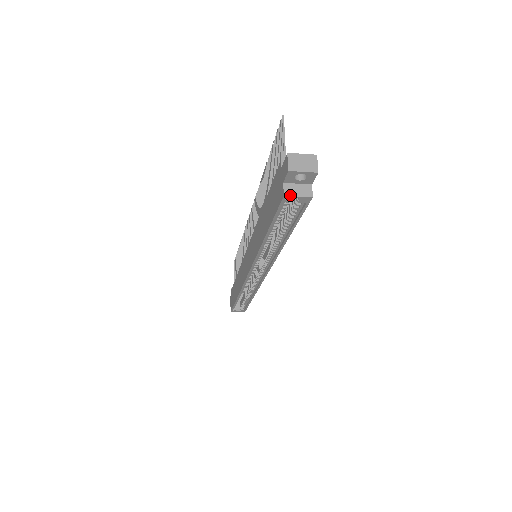
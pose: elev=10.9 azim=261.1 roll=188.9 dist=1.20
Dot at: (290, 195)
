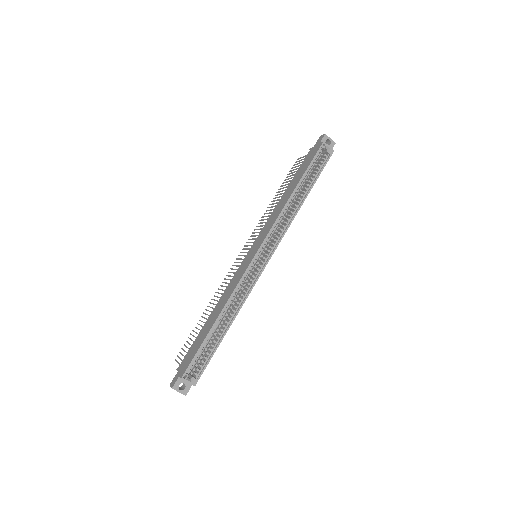
Dot at: occluded
